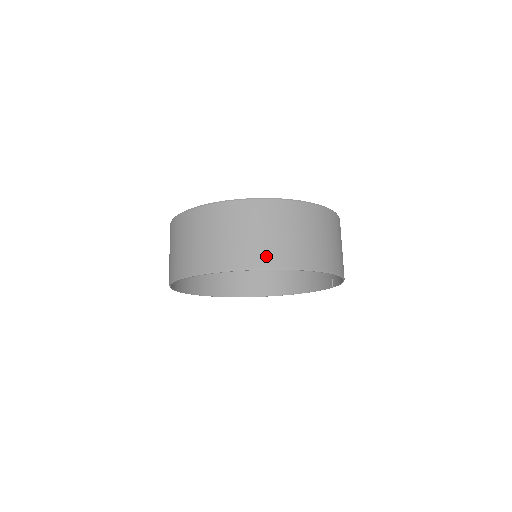
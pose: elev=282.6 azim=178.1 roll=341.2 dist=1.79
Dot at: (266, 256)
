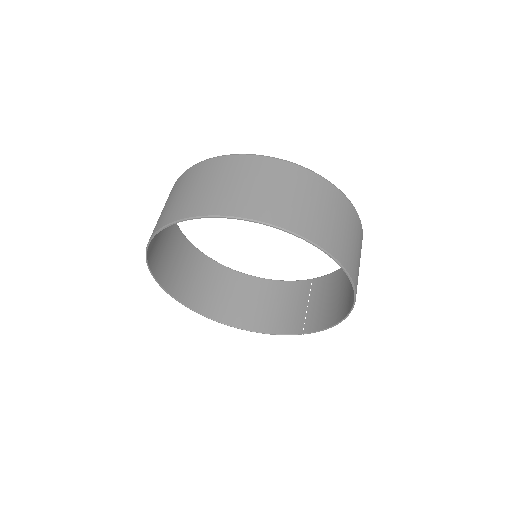
Dot at: (328, 239)
